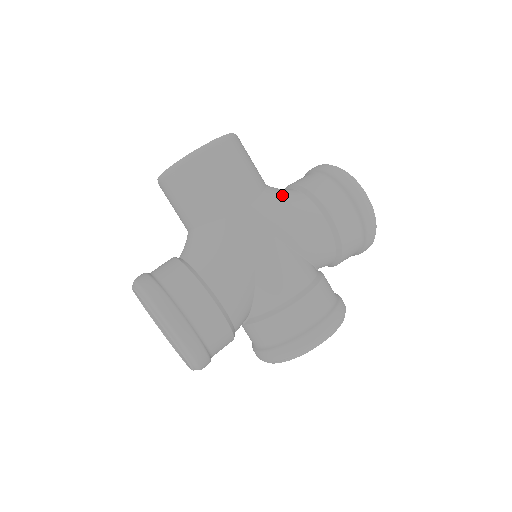
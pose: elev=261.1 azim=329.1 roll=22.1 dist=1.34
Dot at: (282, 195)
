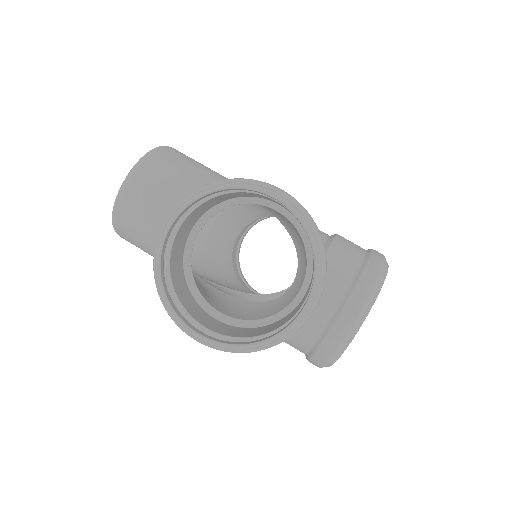
Dot at: occluded
